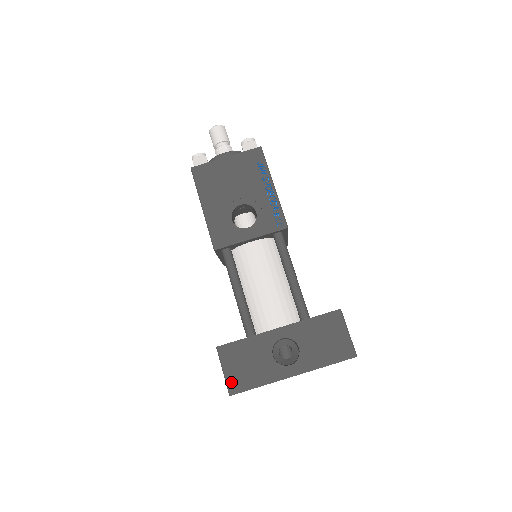
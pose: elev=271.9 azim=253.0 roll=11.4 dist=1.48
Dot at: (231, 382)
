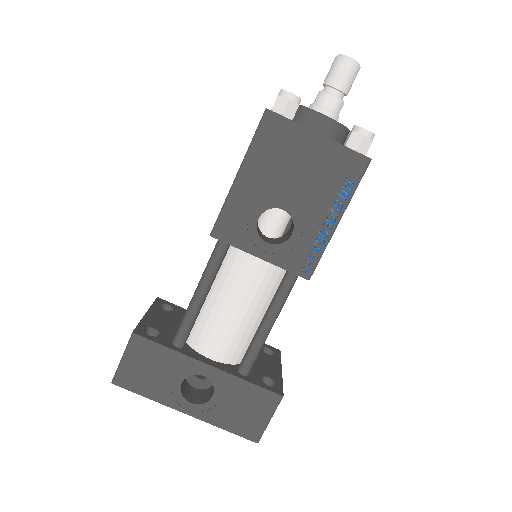
Dot at: (122, 373)
